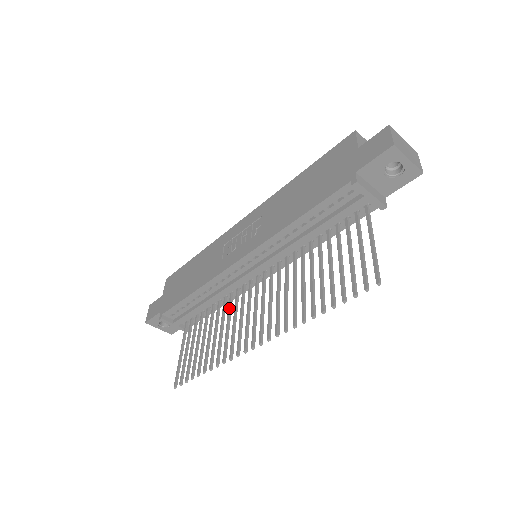
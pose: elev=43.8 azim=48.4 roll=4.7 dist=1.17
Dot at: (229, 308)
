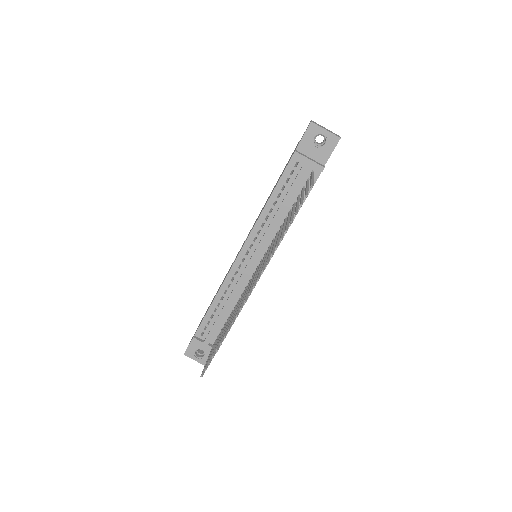
Dot at: (240, 299)
